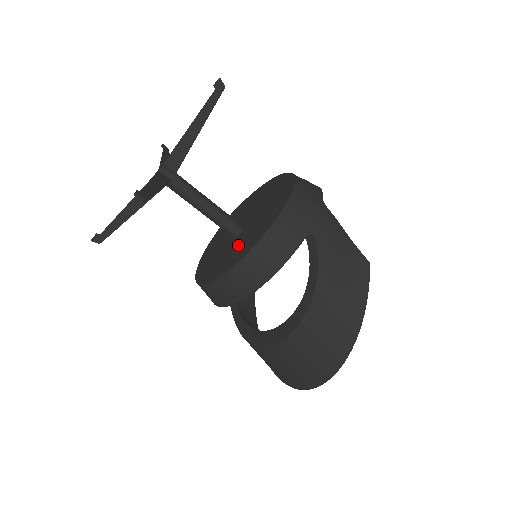
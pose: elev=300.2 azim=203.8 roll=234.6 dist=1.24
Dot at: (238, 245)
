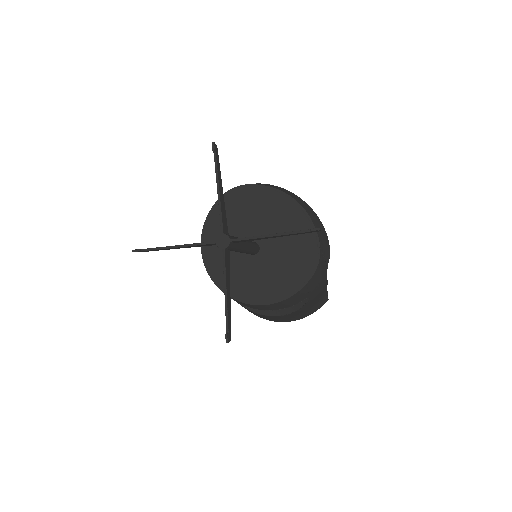
Dot at: (254, 275)
